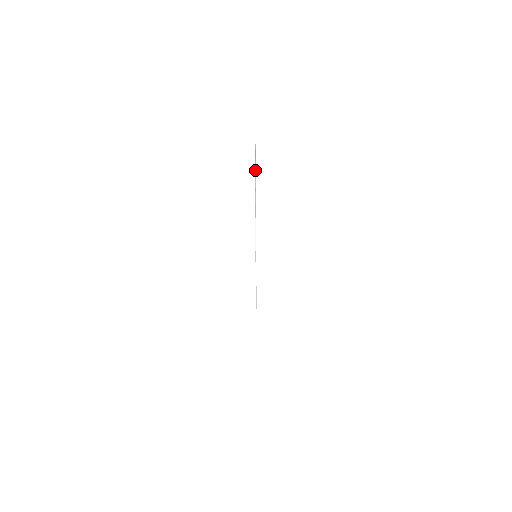
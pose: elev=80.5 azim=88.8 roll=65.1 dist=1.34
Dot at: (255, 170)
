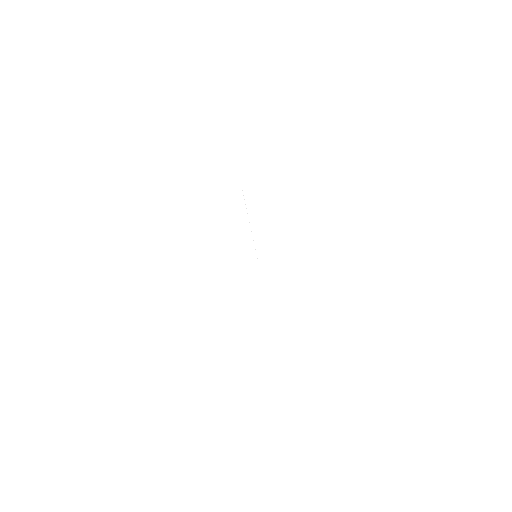
Dot at: occluded
